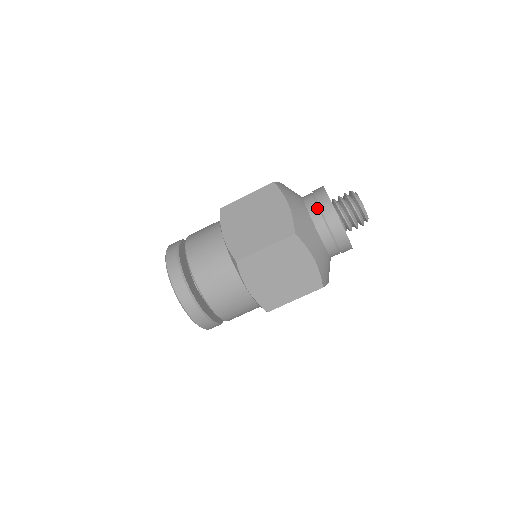
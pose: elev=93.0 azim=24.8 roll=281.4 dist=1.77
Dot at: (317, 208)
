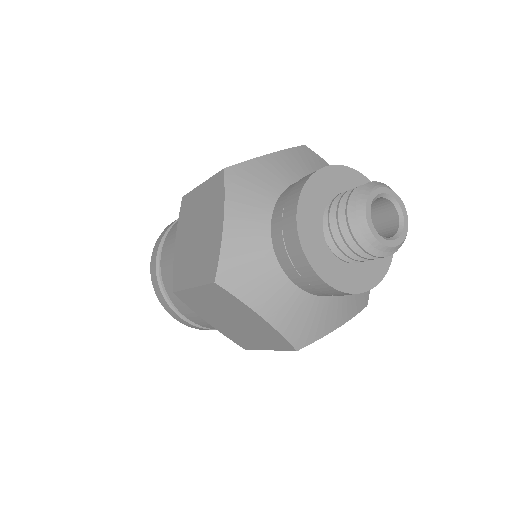
Dot at: occluded
